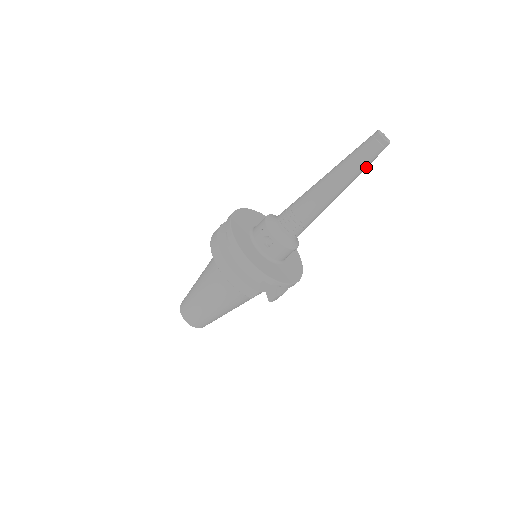
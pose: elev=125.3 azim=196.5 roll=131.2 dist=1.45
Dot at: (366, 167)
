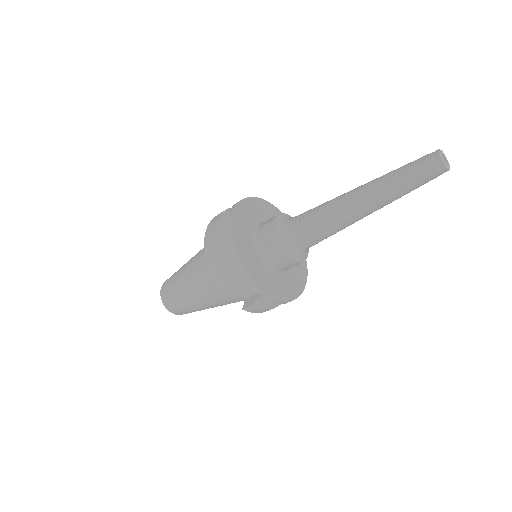
Dot at: (409, 190)
